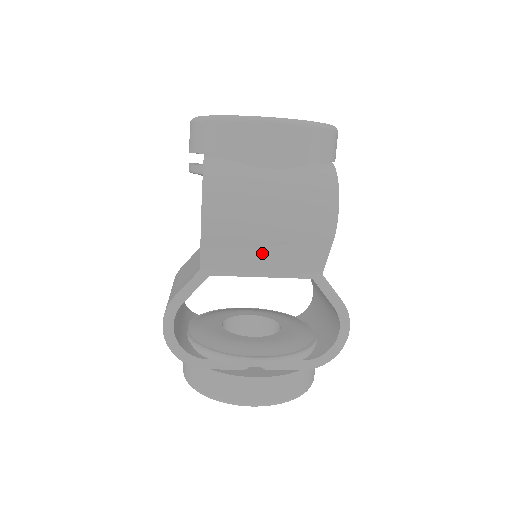
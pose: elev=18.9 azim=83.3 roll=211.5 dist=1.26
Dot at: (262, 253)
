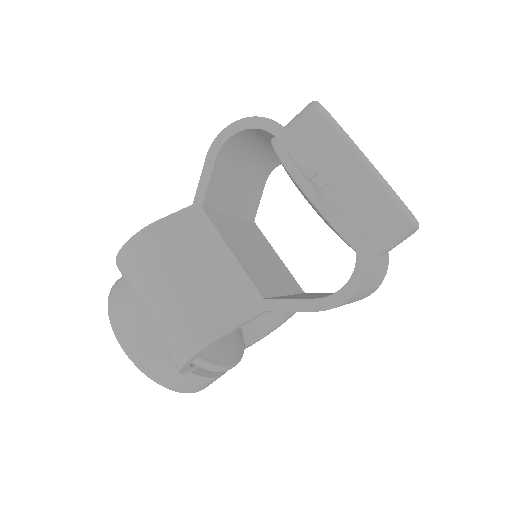
Dot at: occluded
